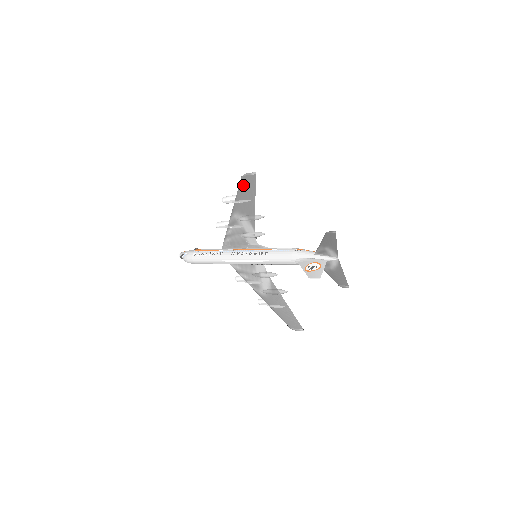
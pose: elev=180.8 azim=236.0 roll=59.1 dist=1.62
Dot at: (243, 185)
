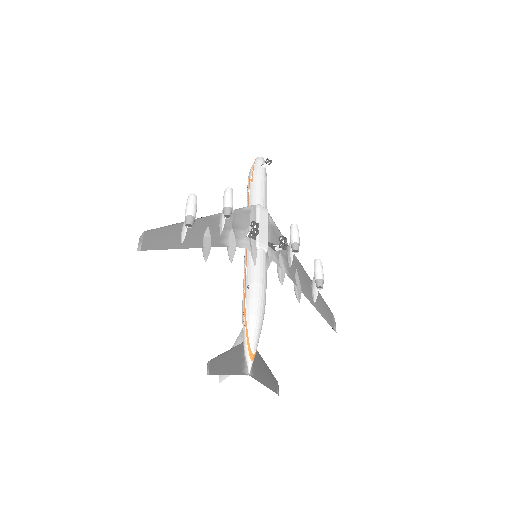
Dot at: (157, 234)
